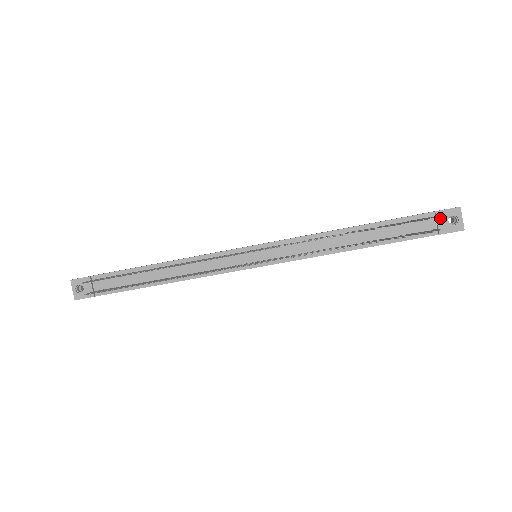
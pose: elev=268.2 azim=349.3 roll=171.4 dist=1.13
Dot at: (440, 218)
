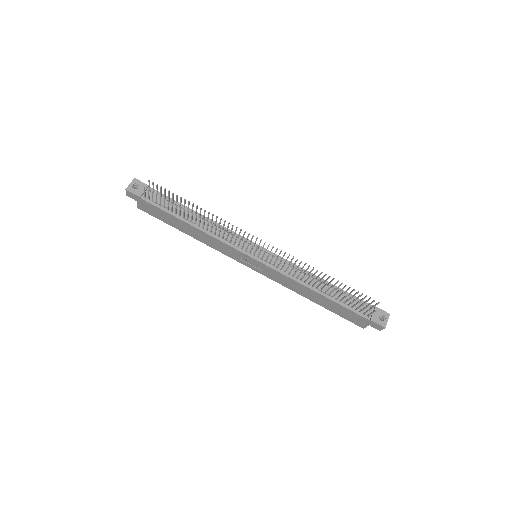
Dot at: (376, 312)
